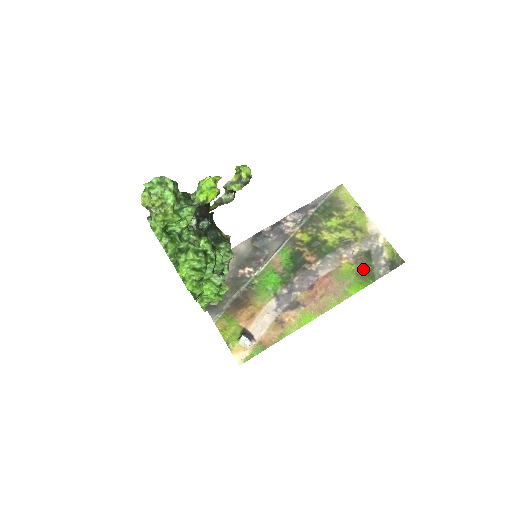
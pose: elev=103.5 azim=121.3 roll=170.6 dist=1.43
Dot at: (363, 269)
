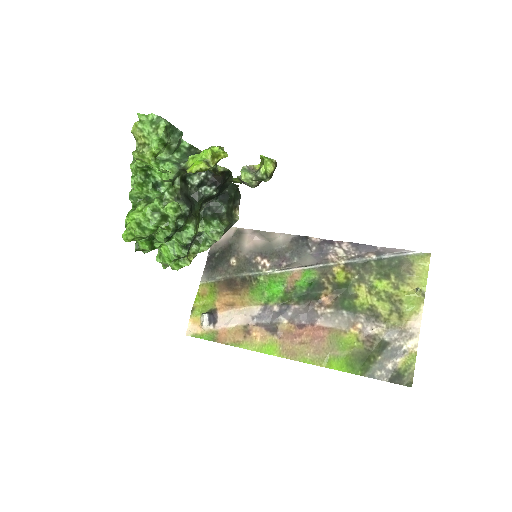
Dot at: (364, 354)
